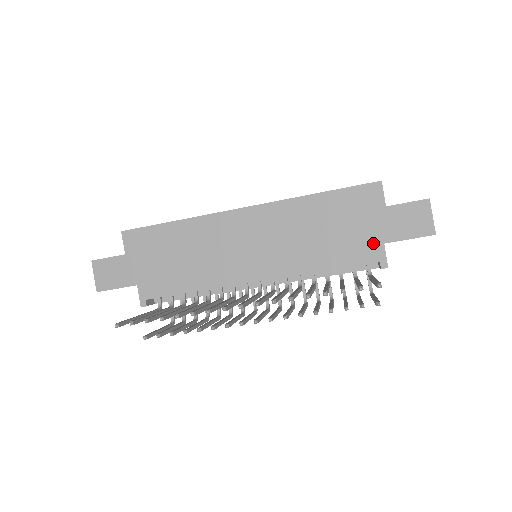
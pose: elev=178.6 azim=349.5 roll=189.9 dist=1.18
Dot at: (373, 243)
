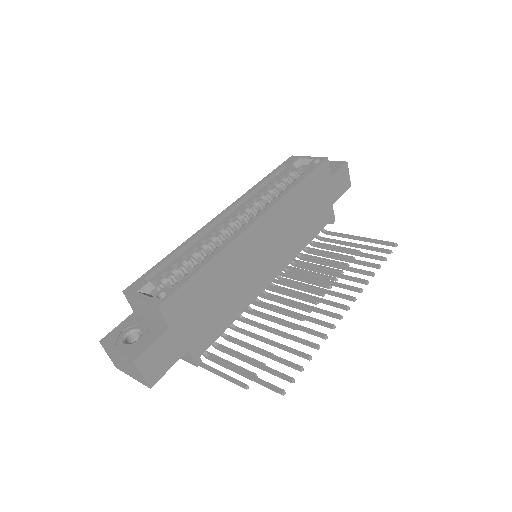
Dot at: (328, 208)
